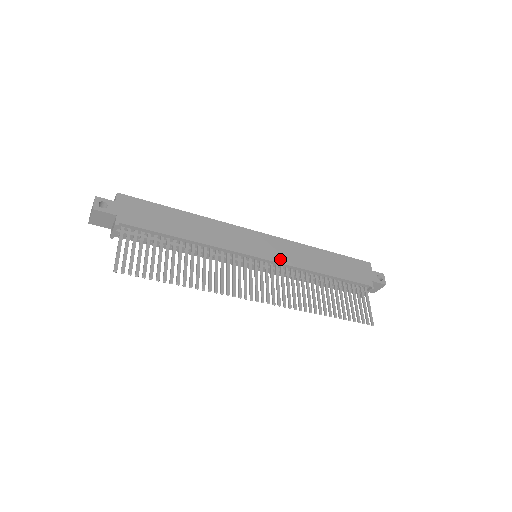
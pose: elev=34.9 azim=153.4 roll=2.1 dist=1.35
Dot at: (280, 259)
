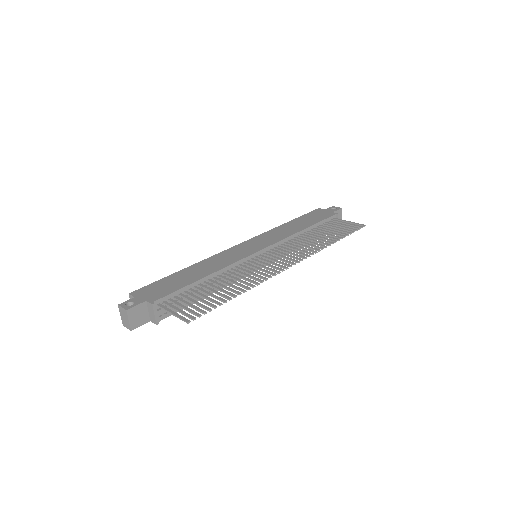
Dot at: (271, 242)
